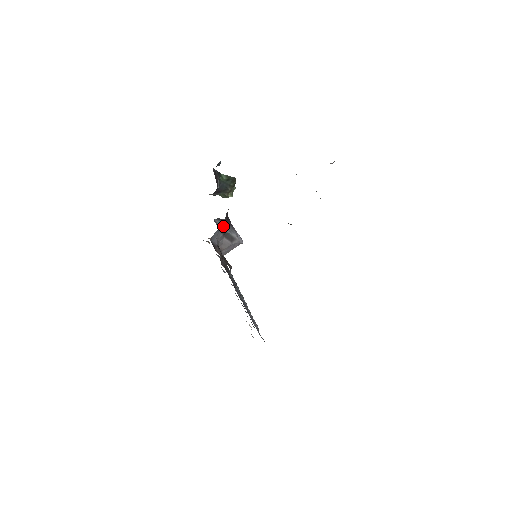
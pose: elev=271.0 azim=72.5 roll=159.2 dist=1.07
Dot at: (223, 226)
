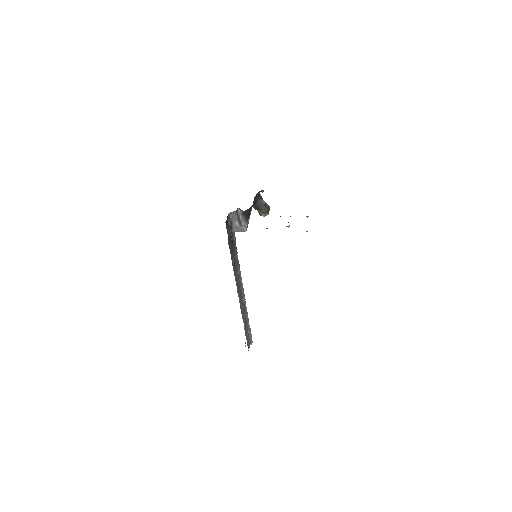
Dot at: (240, 215)
